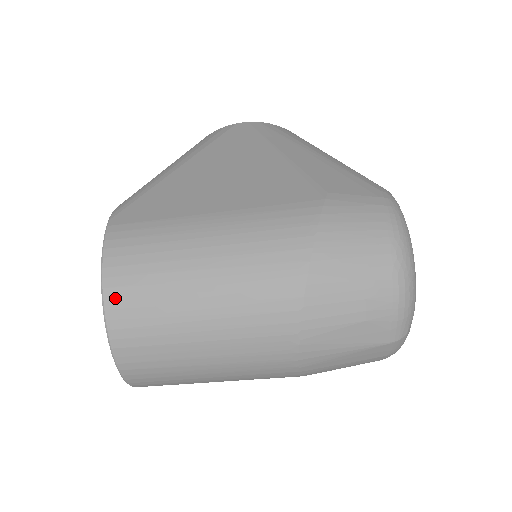
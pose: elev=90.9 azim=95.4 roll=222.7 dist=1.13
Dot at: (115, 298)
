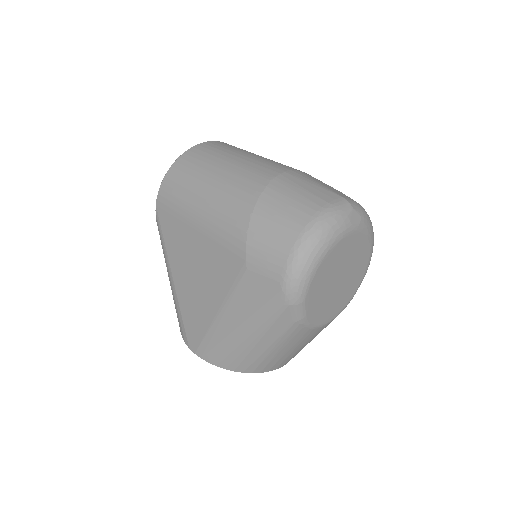
Dot at: occluded
